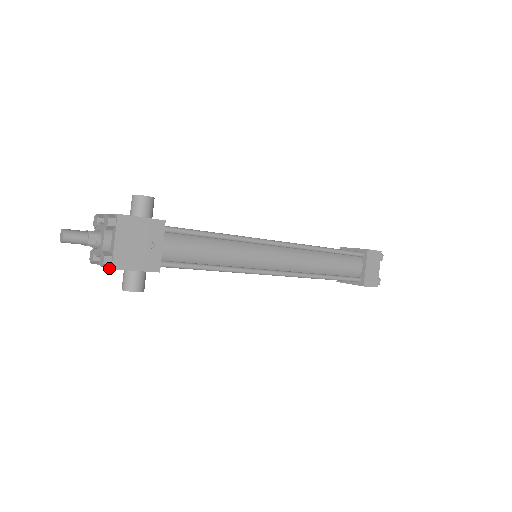
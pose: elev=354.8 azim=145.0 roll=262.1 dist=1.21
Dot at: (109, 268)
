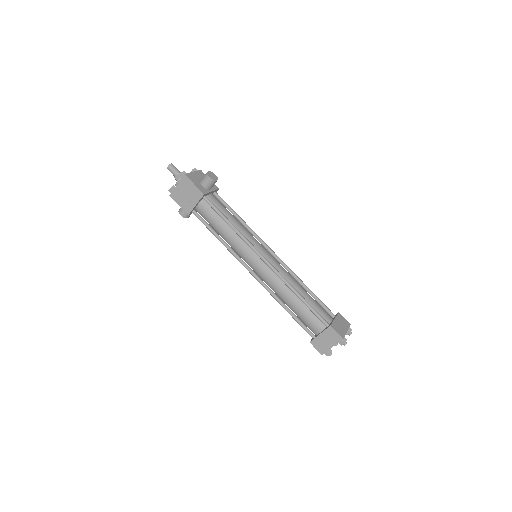
Dot at: (171, 194)
